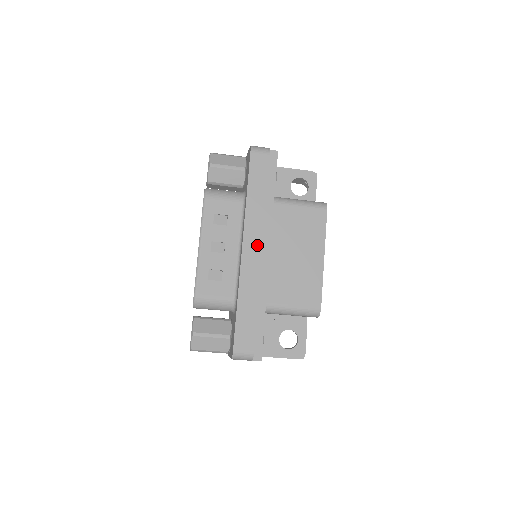
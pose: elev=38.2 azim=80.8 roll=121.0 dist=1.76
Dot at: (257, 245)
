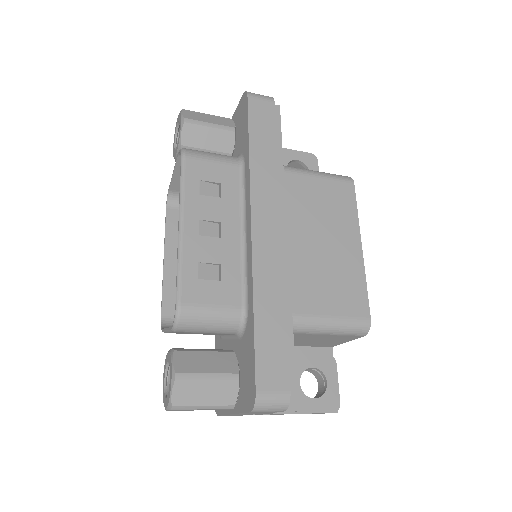
Dot at: (273, 222)
